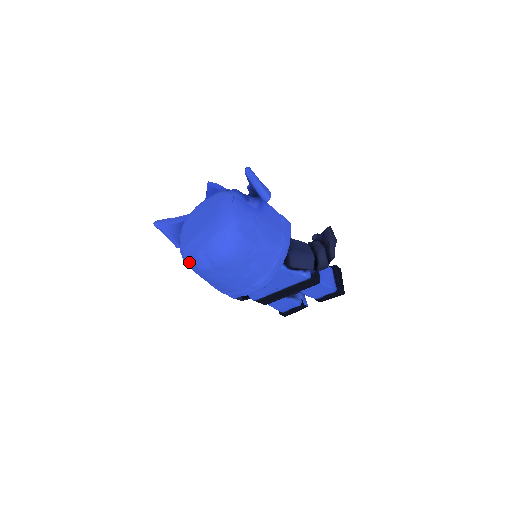
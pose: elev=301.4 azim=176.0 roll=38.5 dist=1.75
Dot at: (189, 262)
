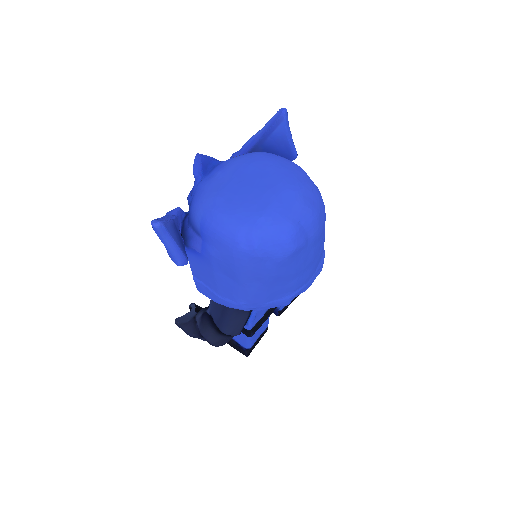
Dot at: (268, 248)
